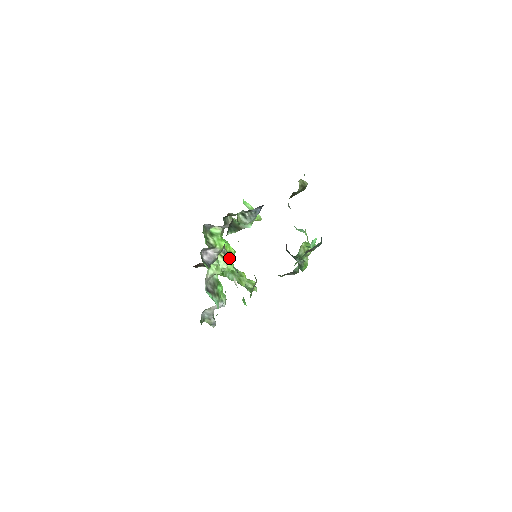
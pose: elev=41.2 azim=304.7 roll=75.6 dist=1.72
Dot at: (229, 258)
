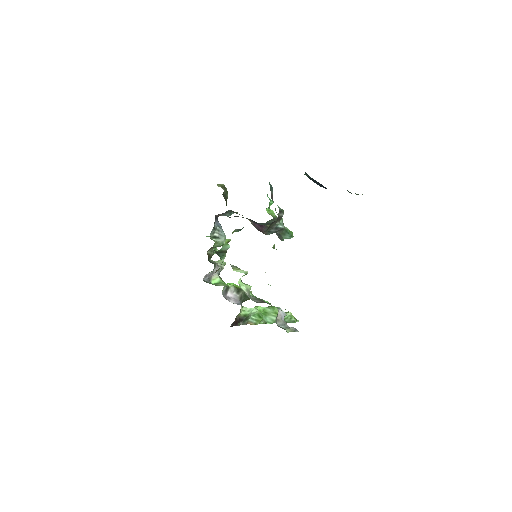
Dot at: occluded
